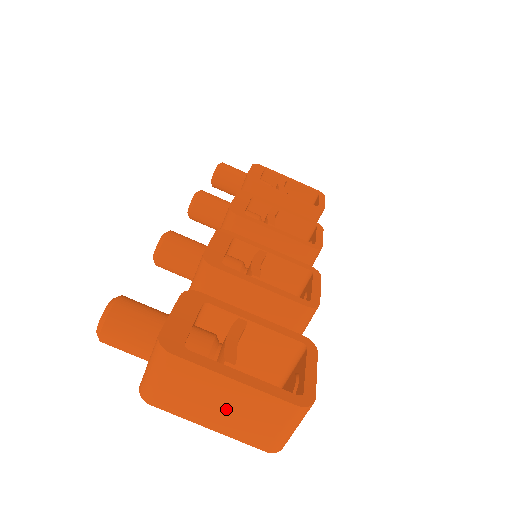
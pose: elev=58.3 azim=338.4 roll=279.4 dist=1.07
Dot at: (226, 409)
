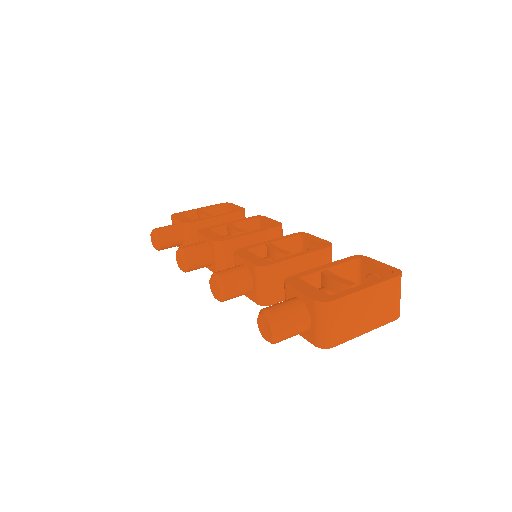
Dot at: (370, 311)
